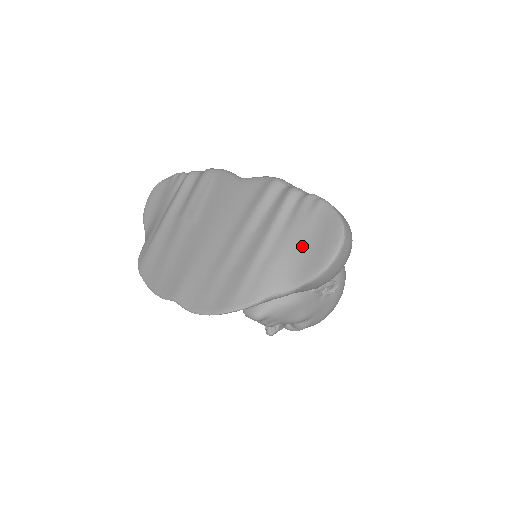
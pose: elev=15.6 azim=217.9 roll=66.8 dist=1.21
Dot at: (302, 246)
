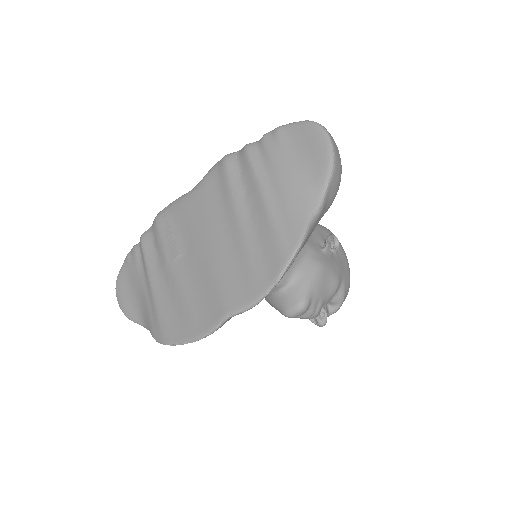
Dot at: (296, 165)
